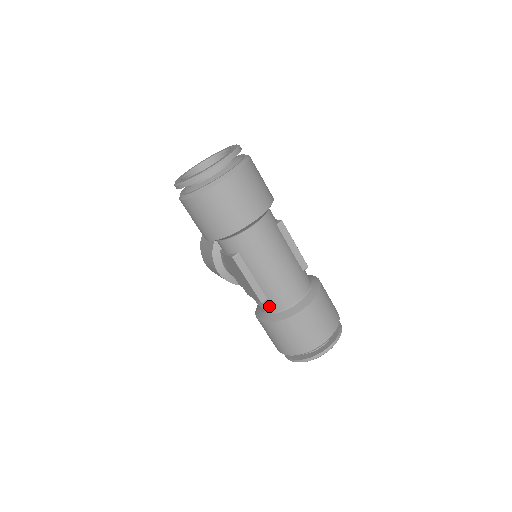
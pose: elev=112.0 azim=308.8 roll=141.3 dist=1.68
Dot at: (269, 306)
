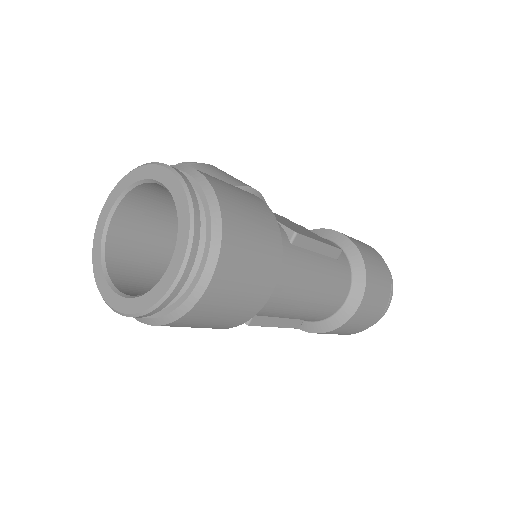
Dot at: occluded
